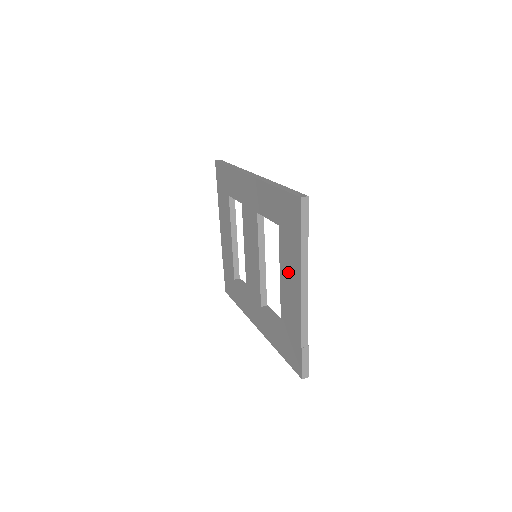
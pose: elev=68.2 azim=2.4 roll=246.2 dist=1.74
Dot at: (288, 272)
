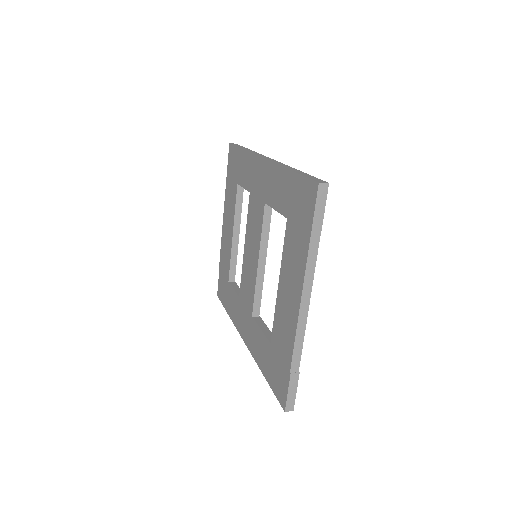
Dot at: (289, 277)
